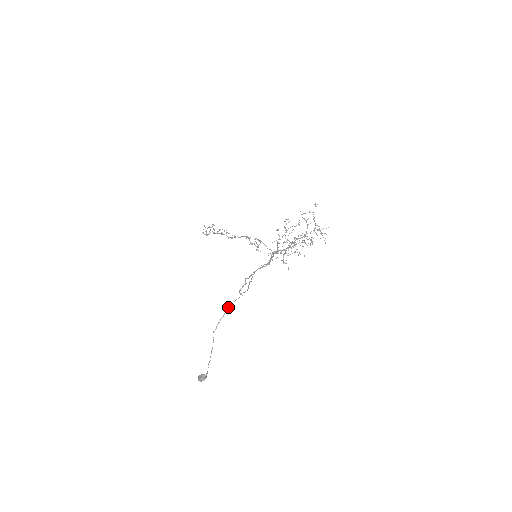
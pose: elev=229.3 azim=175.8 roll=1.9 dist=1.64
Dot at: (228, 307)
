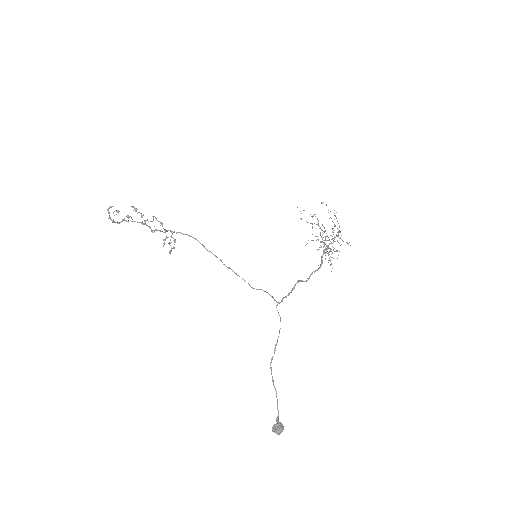
Dot at: occluded
